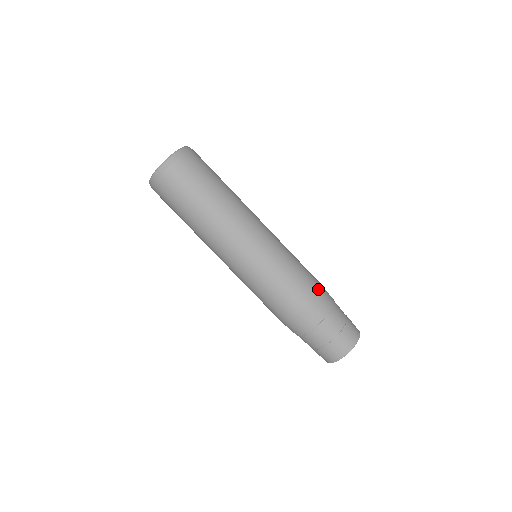
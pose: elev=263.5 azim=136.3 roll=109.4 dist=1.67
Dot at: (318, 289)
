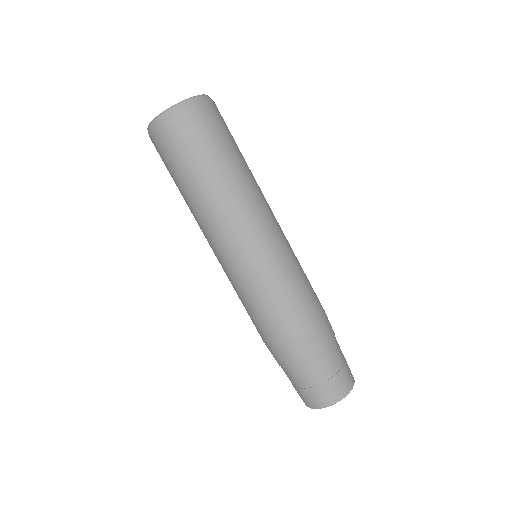
Dot at: (314, 324)
